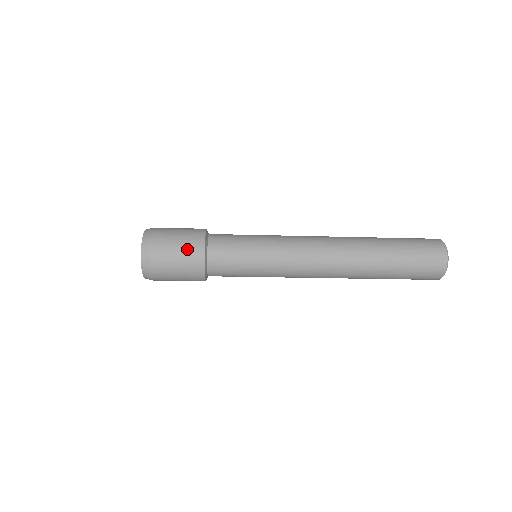
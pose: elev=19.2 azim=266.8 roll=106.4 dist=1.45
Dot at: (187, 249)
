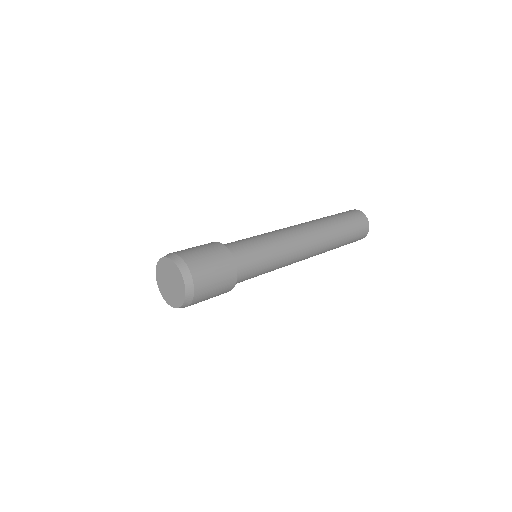
Dot at: (220, 294)
